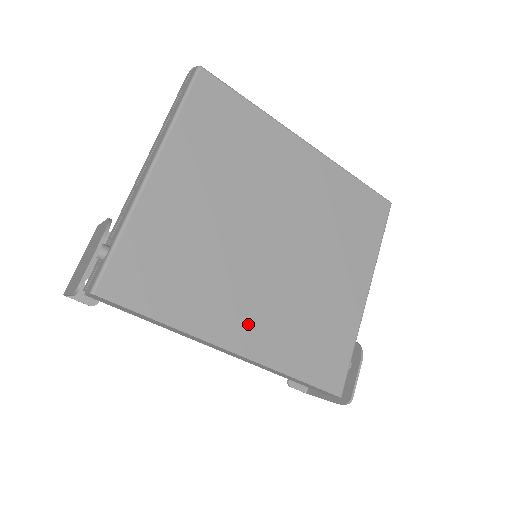
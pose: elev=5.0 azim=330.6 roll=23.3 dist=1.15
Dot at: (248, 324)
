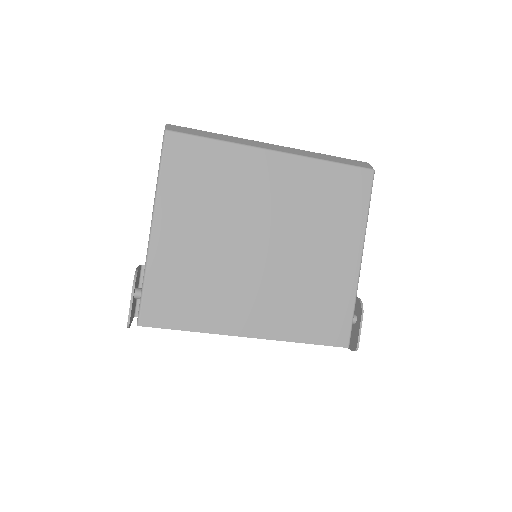
Dot at: (254, 314)
